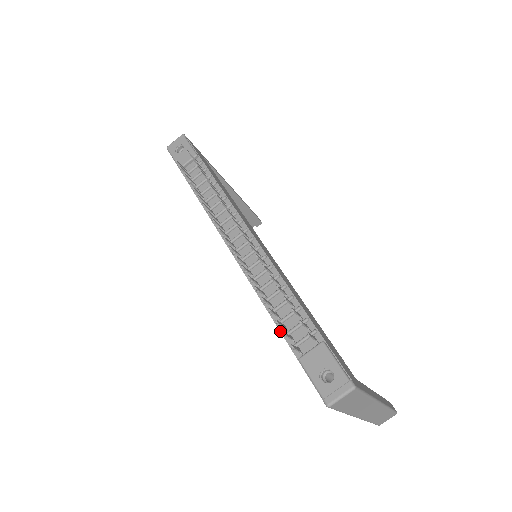
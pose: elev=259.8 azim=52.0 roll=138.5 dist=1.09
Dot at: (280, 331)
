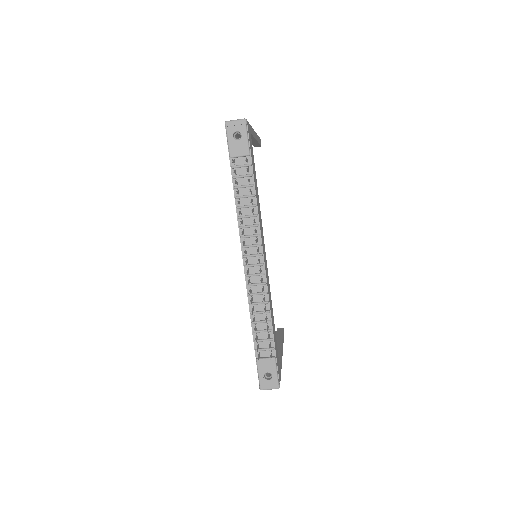
Dot at: (253, 336)
